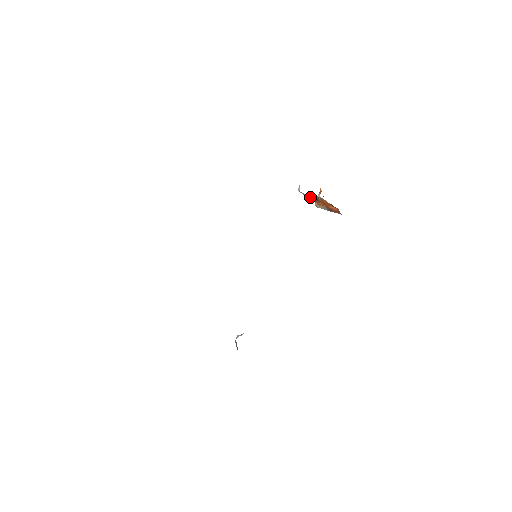
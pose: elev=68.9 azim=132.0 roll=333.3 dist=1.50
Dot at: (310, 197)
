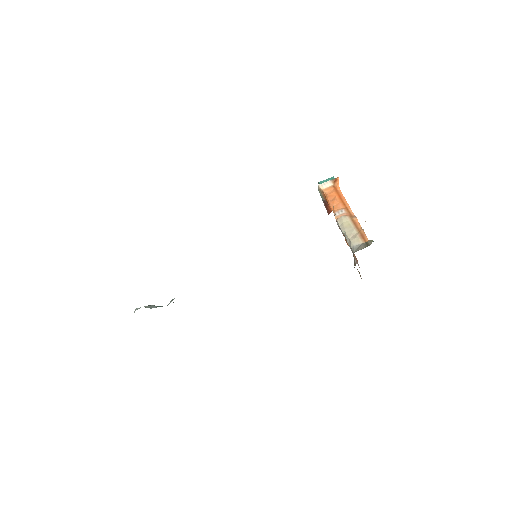
Dot at: occluded
